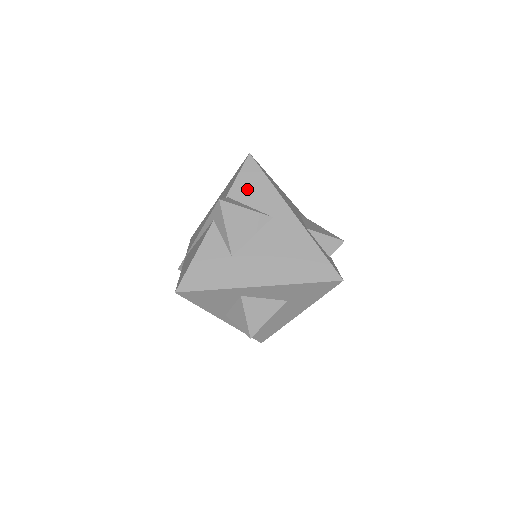
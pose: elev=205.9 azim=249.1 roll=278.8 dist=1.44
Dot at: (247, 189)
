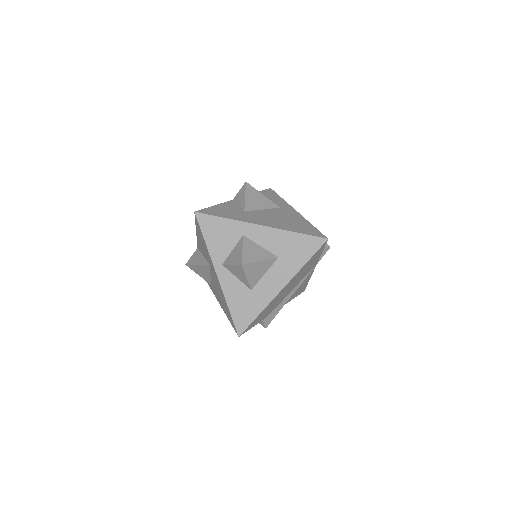
Dot at: (265, 196)
